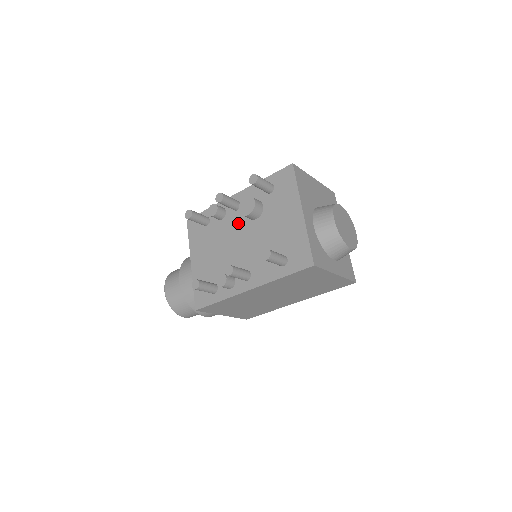
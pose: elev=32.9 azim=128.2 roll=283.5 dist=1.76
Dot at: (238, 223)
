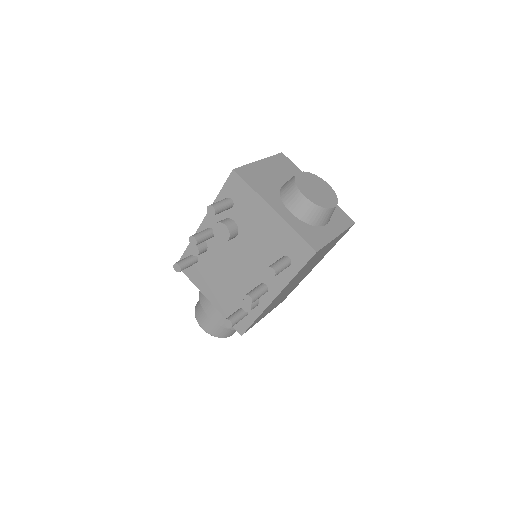
Dot at: (223, 247)
